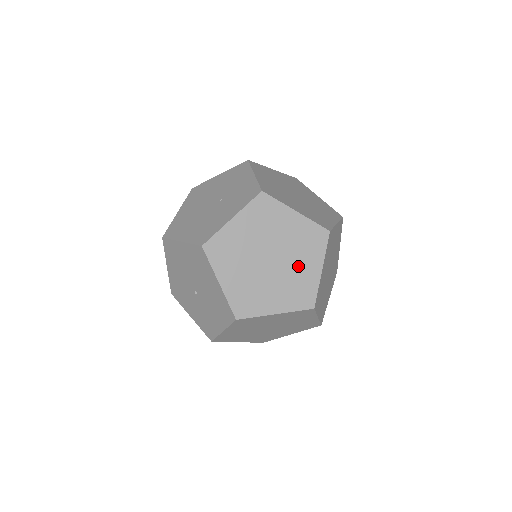
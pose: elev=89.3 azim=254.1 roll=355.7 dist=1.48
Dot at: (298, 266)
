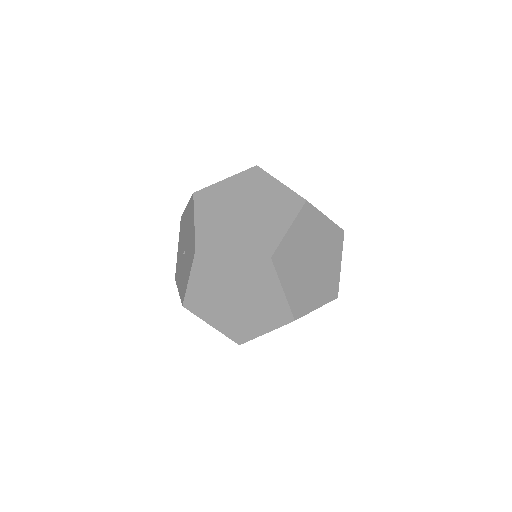
Dot at: (268, 221)
